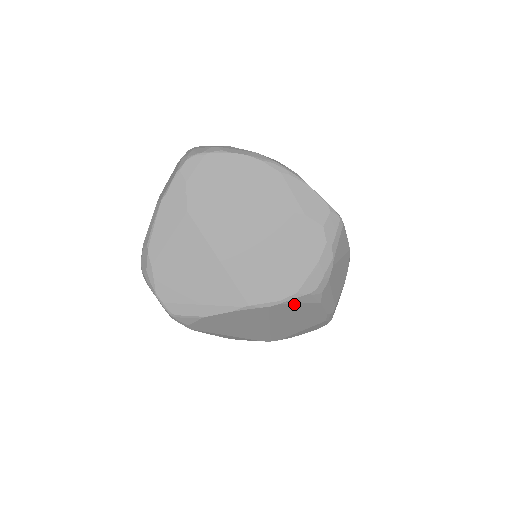
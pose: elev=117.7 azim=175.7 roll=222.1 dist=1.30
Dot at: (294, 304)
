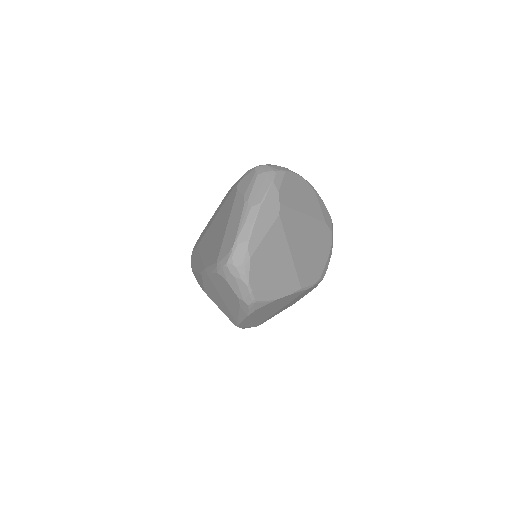
Dot at: (313, 287)
